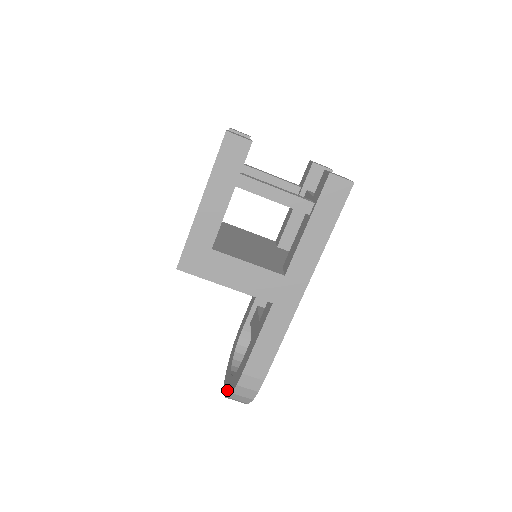
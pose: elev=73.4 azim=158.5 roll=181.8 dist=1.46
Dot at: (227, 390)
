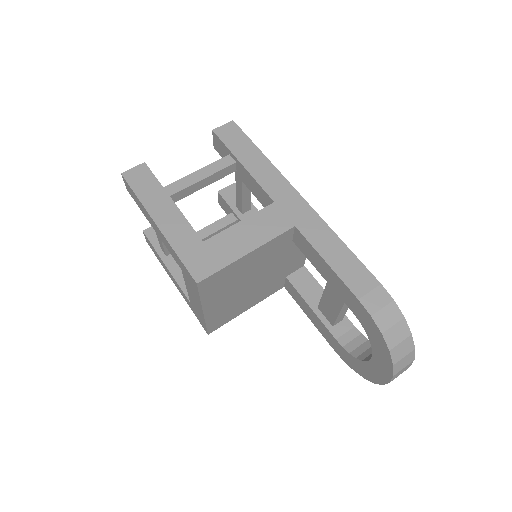
Dot at: (385, 359)
